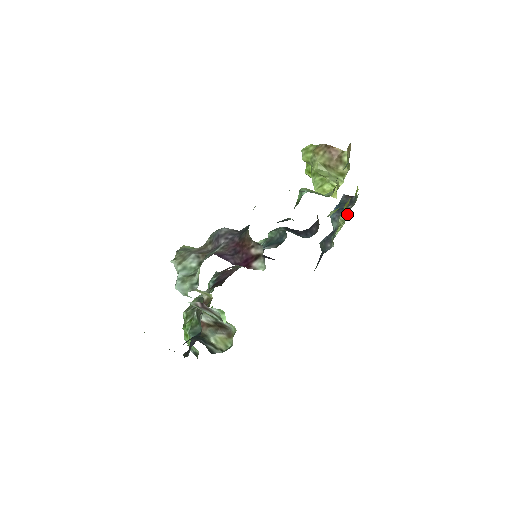
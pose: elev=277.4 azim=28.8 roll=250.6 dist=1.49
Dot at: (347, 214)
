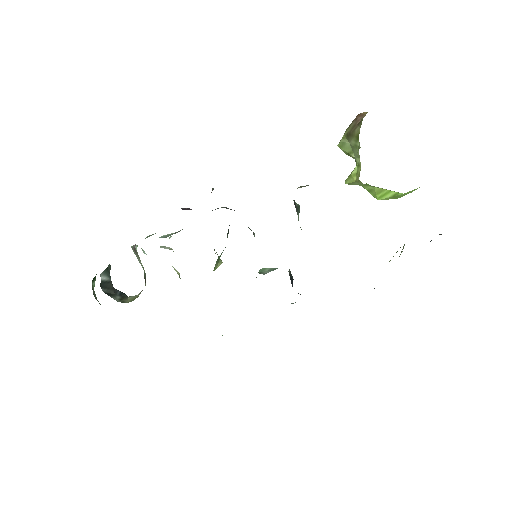
Dot at: occluded
